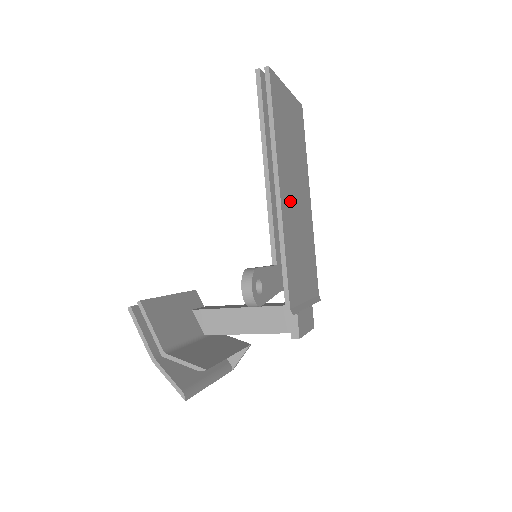
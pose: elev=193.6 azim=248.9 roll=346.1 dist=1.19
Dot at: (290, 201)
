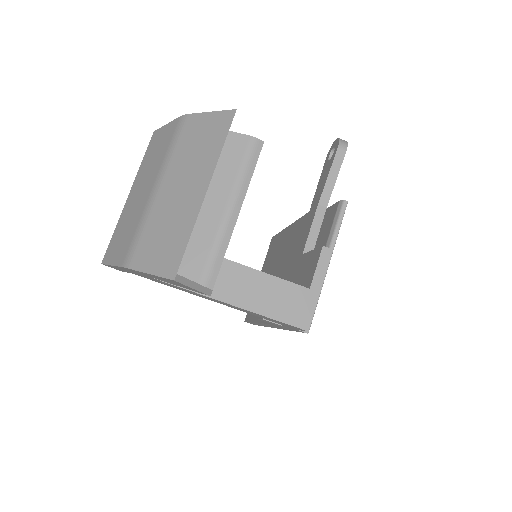
Dot at: occluded
